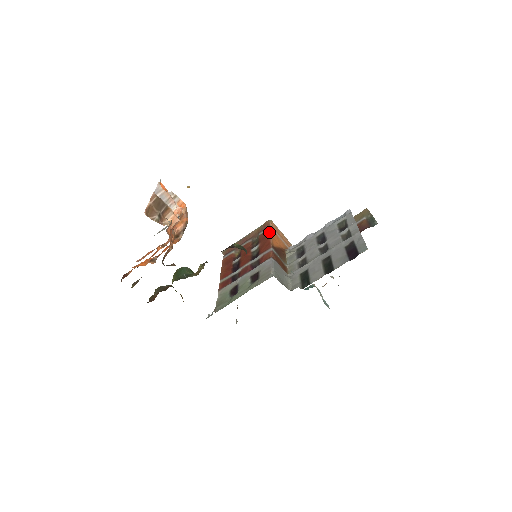
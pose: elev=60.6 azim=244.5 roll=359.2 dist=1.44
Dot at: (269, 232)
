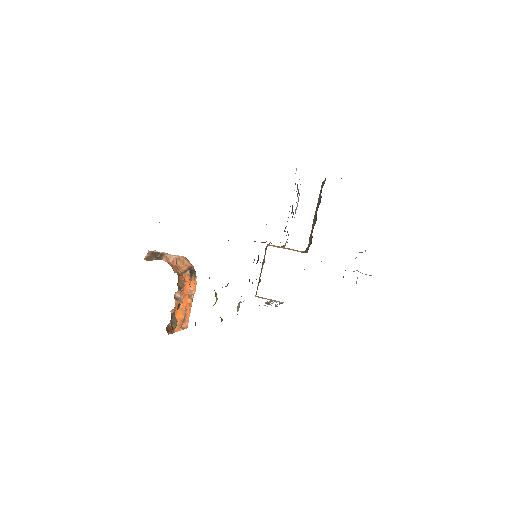
Dot at: occluded
